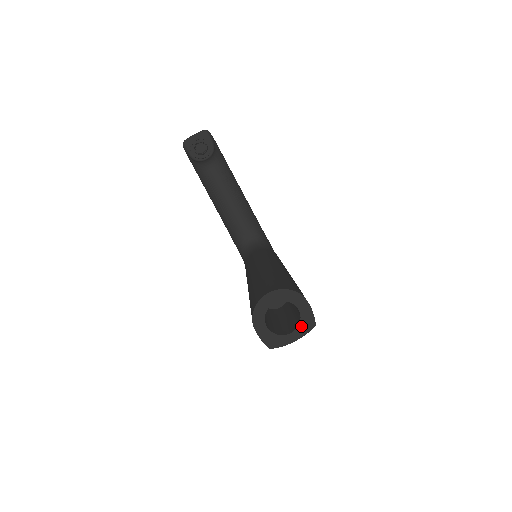
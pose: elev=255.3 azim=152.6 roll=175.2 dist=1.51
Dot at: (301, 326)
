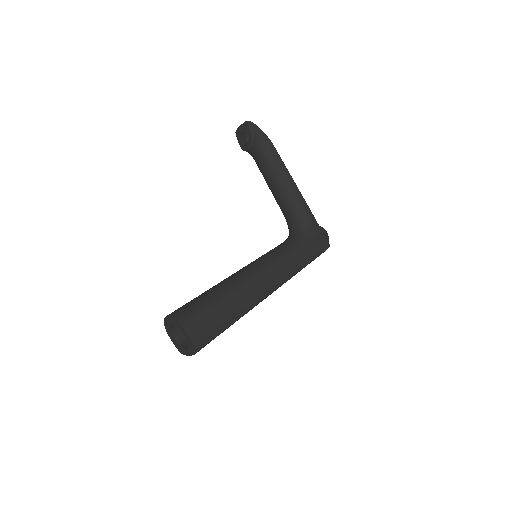
Dot at: (190, 347)
